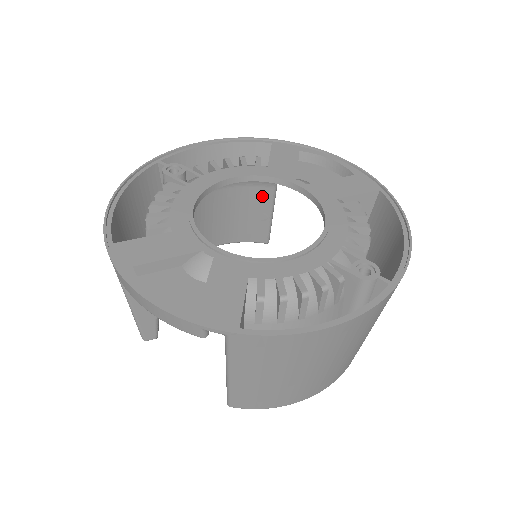
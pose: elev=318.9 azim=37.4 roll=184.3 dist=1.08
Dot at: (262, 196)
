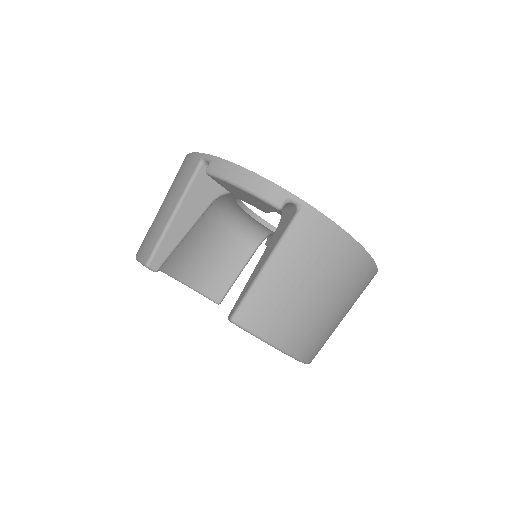
Dot at: (242, 253)
